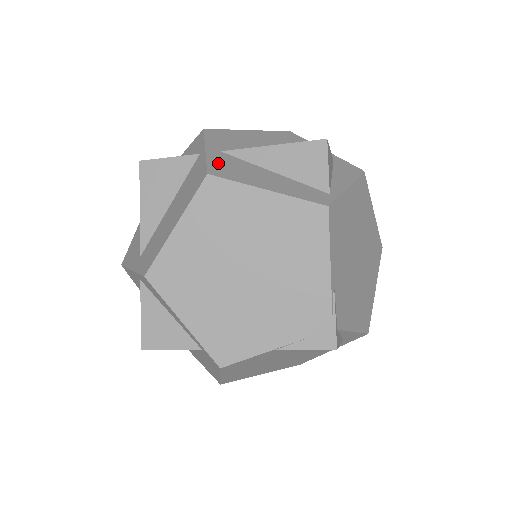
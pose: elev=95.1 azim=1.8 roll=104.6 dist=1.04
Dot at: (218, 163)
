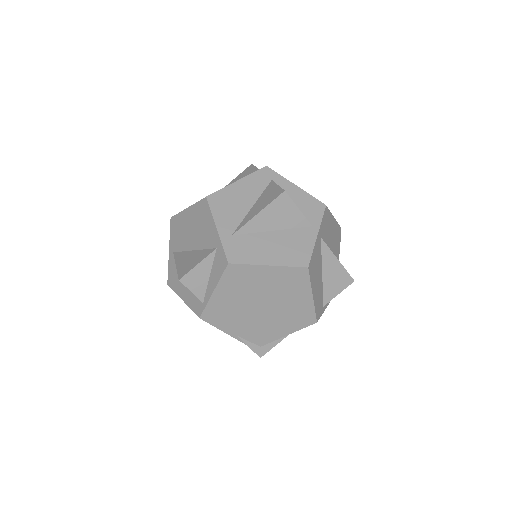
Dot at: (171, 270)
